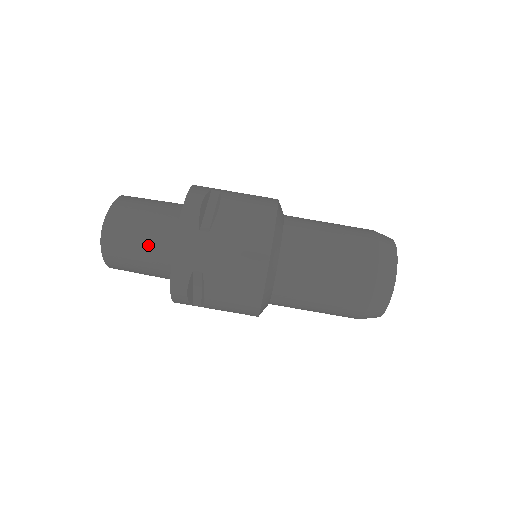
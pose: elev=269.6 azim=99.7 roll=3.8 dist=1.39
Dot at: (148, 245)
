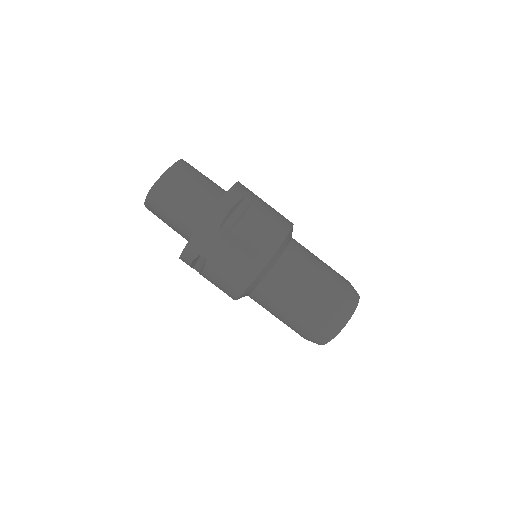
Dot at: (179, 216)
